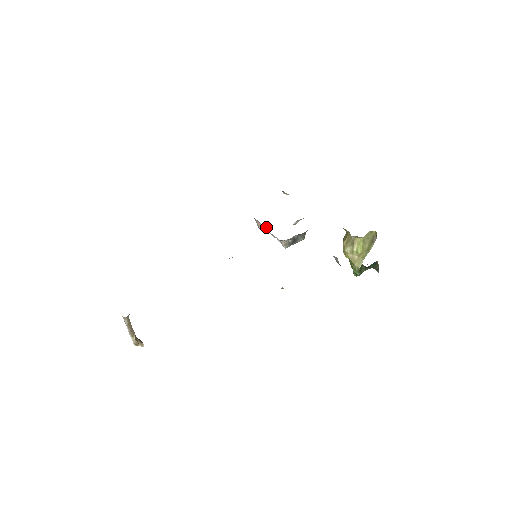
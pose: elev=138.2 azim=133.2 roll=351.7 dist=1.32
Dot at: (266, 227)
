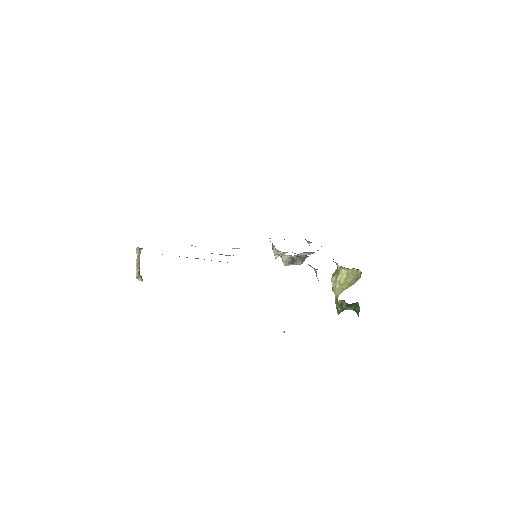
Dot at: occluded
